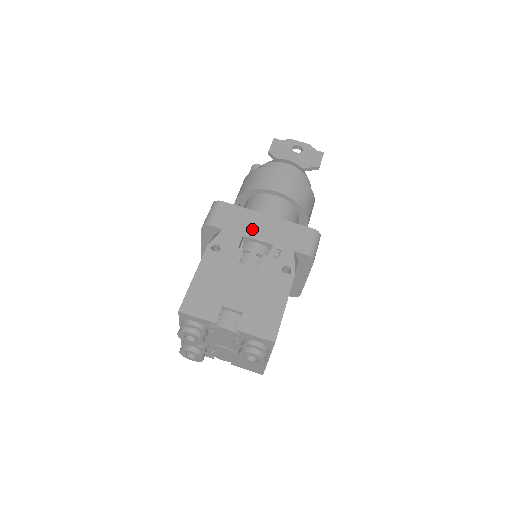
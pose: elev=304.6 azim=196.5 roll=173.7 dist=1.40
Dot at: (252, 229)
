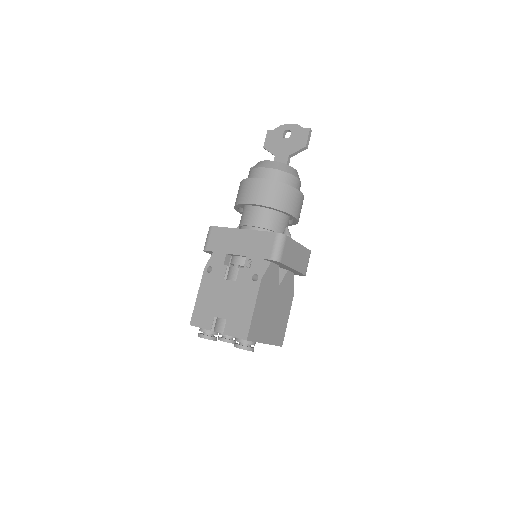
Dot at: (232, 246)
